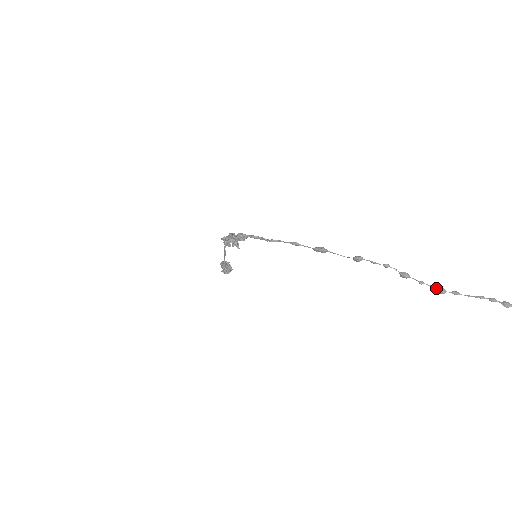
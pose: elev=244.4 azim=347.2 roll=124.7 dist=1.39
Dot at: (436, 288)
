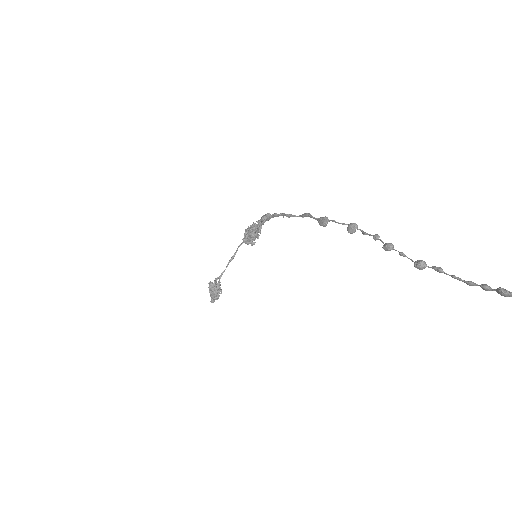
Dot at: (416, 261)
